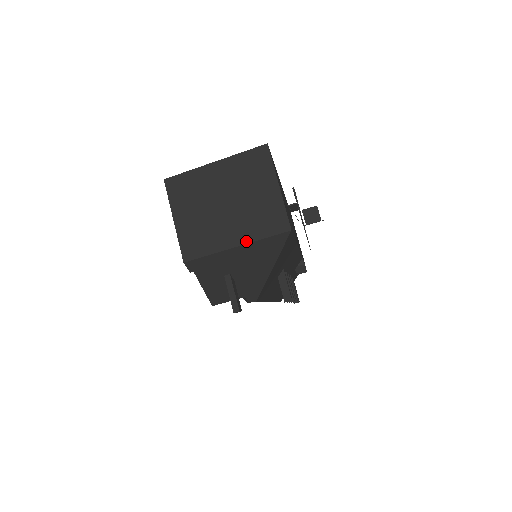
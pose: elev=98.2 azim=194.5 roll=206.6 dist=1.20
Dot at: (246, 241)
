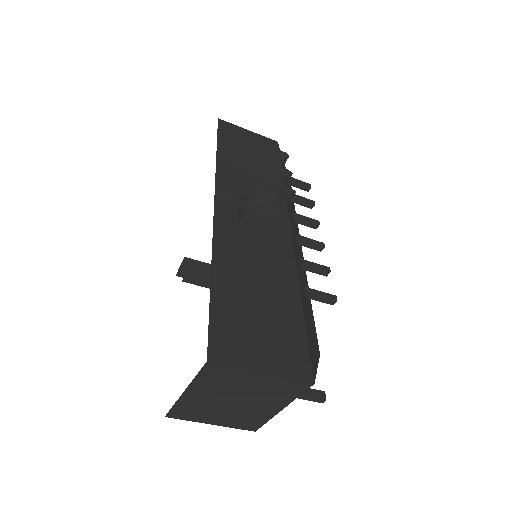
Dot at: (285, 405)
